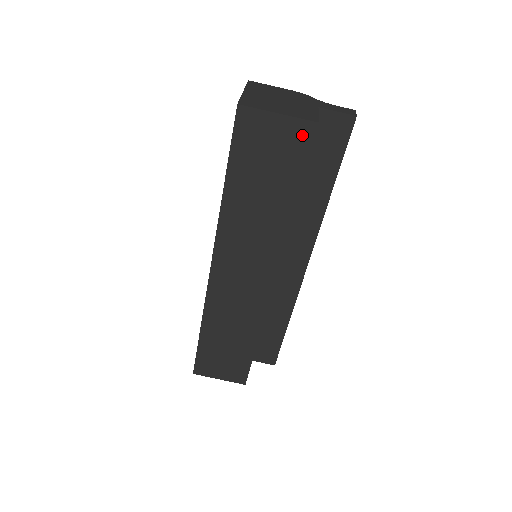
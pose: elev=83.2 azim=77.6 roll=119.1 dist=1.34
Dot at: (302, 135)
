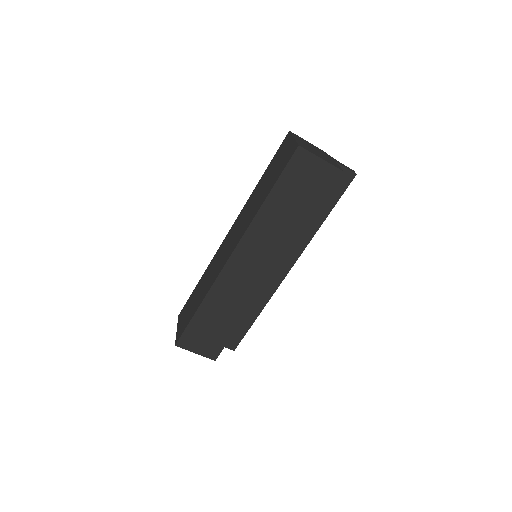
Dot at: (331, 176)
